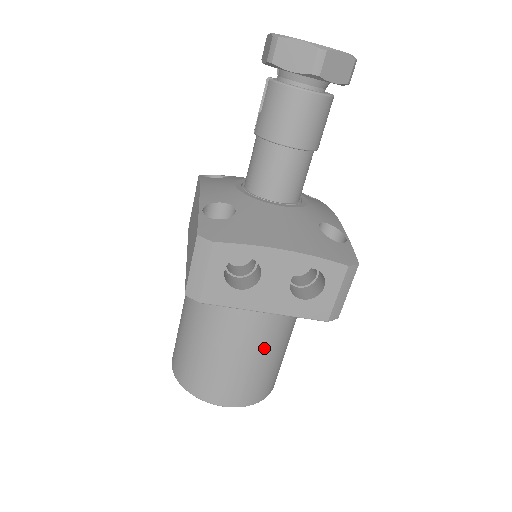
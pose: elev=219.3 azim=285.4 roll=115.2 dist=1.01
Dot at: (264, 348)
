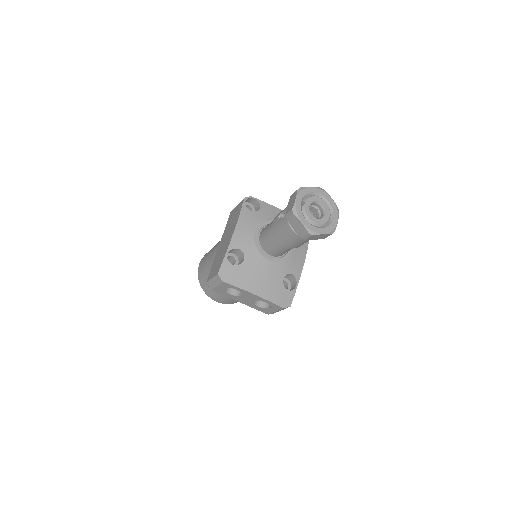
Dot at: occluded
